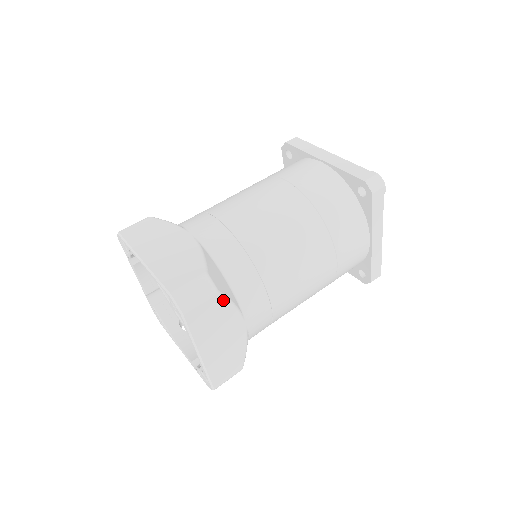
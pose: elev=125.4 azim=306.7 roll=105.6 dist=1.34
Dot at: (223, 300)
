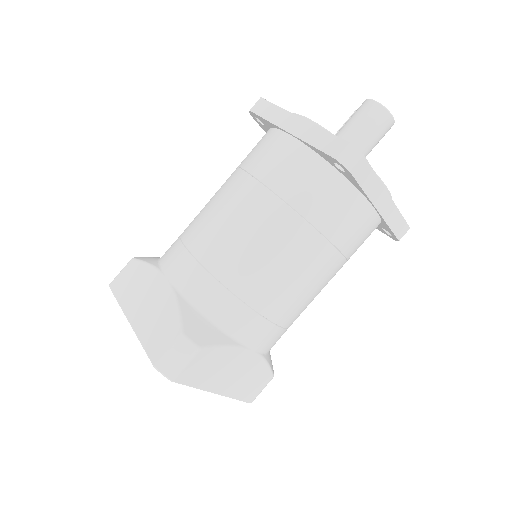
Dot at: (211, 350)
